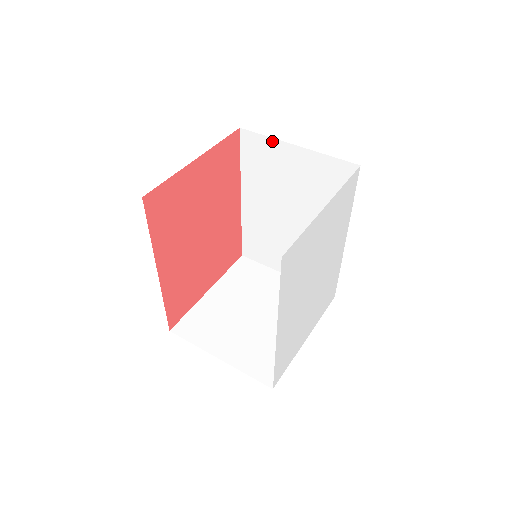
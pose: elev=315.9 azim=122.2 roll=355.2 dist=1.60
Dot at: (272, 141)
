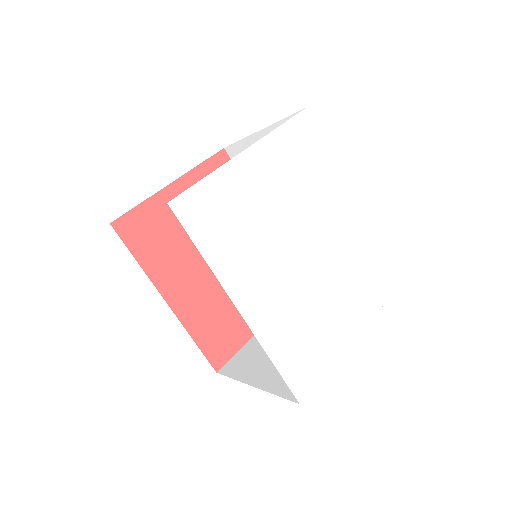
Dot at: (246, 141)
